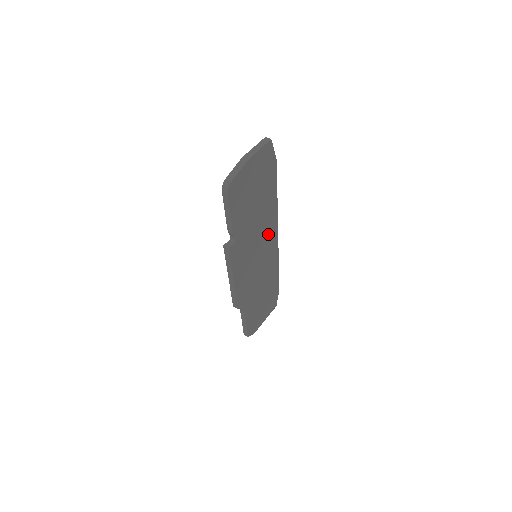
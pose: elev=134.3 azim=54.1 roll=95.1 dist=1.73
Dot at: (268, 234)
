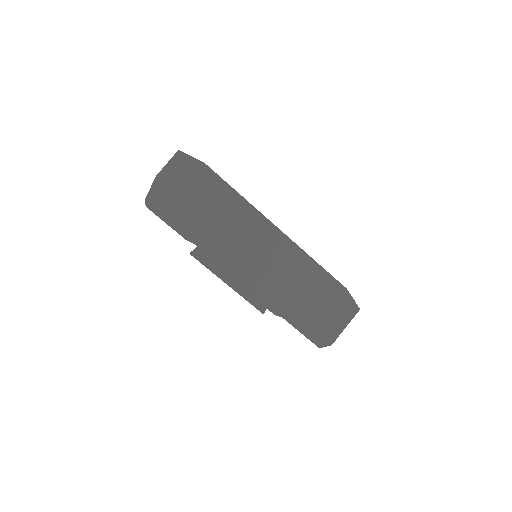
Dot at: (256, 231)
